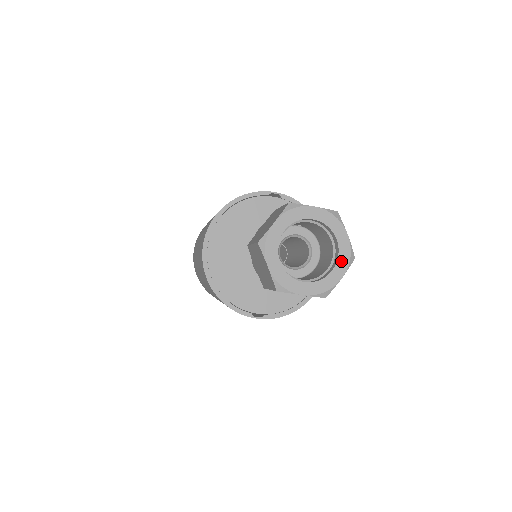
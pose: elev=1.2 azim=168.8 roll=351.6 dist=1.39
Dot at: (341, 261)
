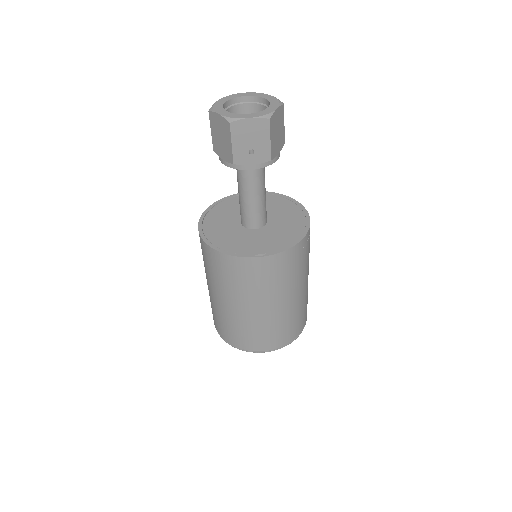
Dot at: (273, 104)
